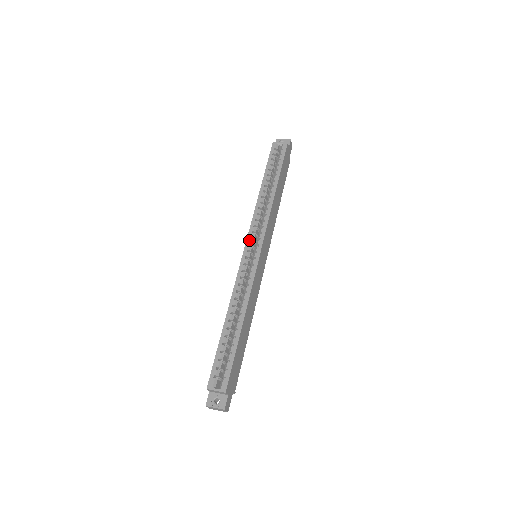
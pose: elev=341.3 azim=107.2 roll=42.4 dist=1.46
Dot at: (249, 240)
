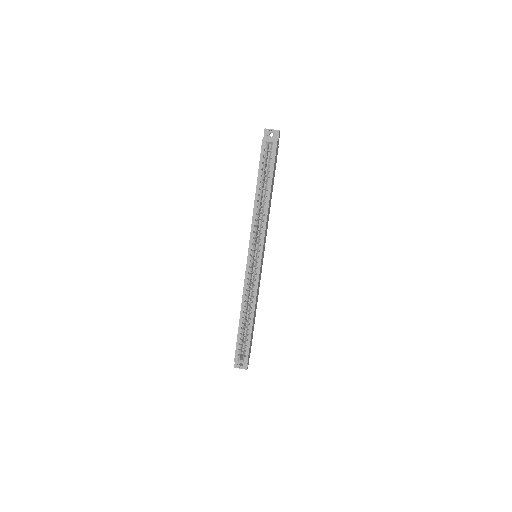
Dot at: (250, 251)
